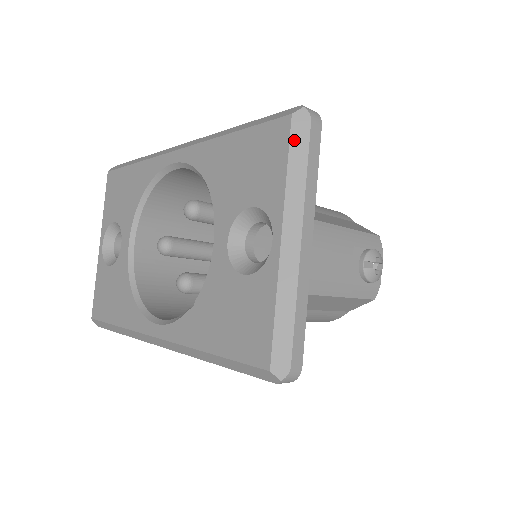
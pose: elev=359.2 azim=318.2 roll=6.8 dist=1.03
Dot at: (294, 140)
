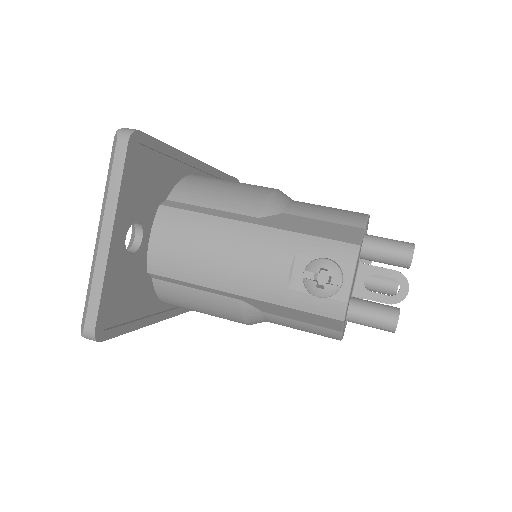
Dot at: (111, 157)
